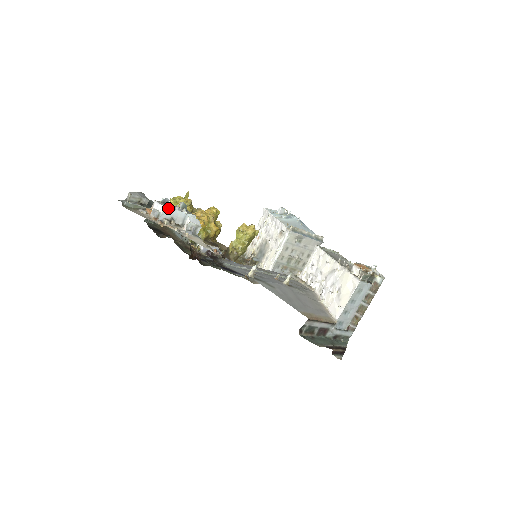
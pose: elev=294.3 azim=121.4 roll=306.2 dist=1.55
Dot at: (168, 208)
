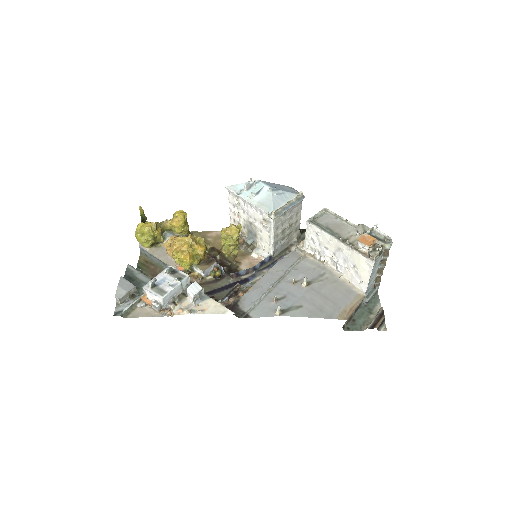
Dot at: (165, 296)
